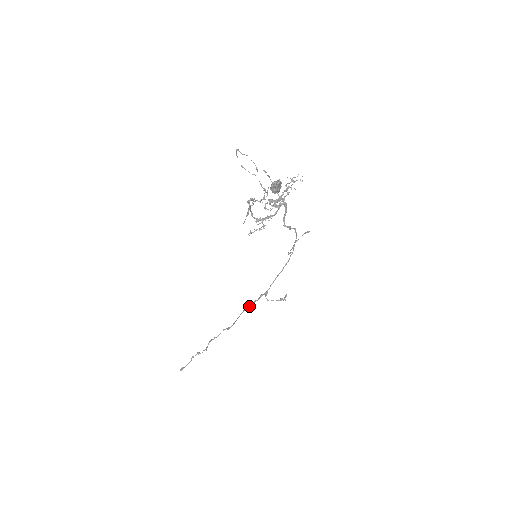
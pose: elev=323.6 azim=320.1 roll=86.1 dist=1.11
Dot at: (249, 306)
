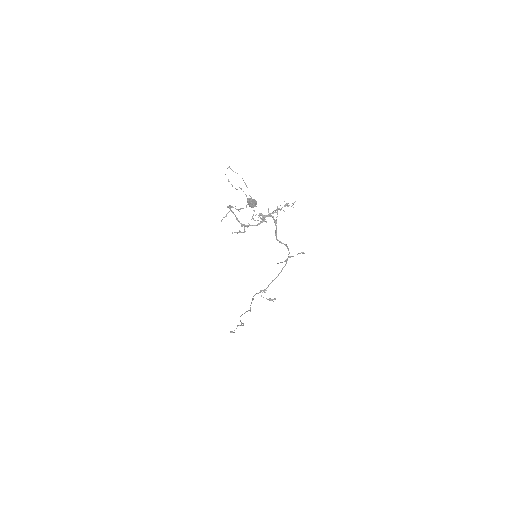
Dot at: (253, 296)
